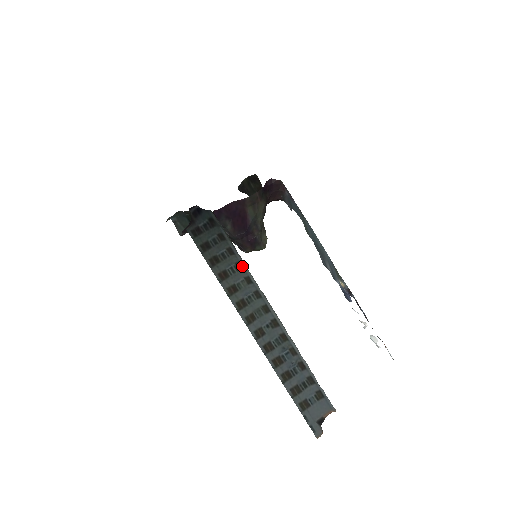
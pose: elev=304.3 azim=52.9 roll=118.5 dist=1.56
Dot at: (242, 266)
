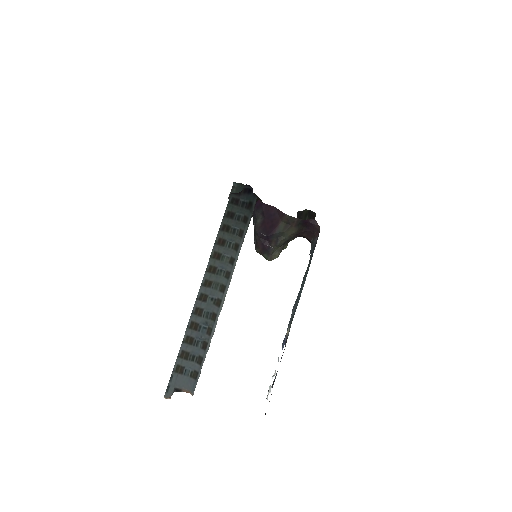
Dot at: (238, 249)
